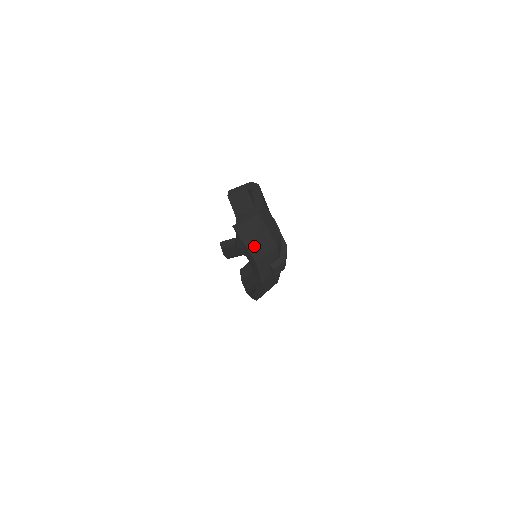
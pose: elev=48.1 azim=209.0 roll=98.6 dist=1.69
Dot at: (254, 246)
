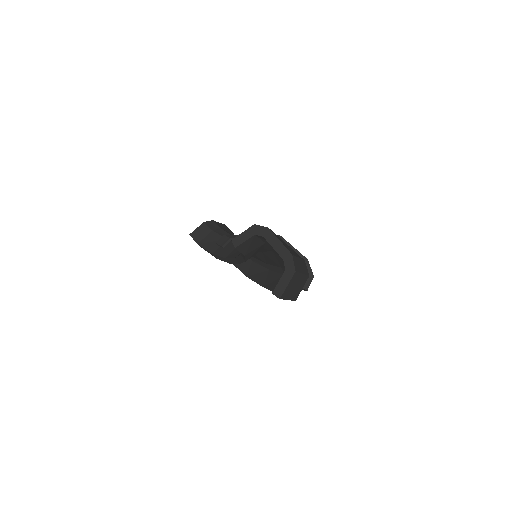
Dot at: (294, 293)
